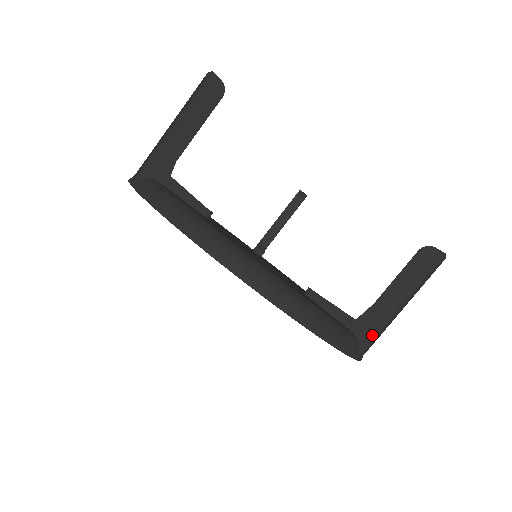
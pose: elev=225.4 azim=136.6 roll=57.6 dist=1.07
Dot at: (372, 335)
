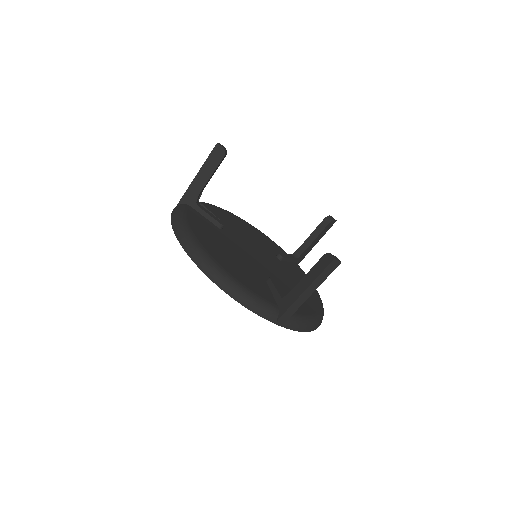
Dot at: (286, 309)
